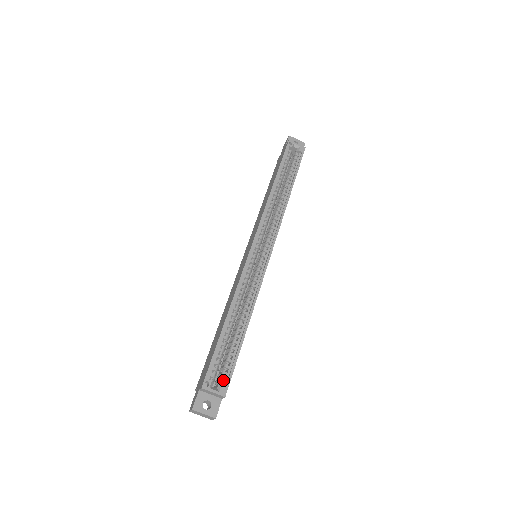
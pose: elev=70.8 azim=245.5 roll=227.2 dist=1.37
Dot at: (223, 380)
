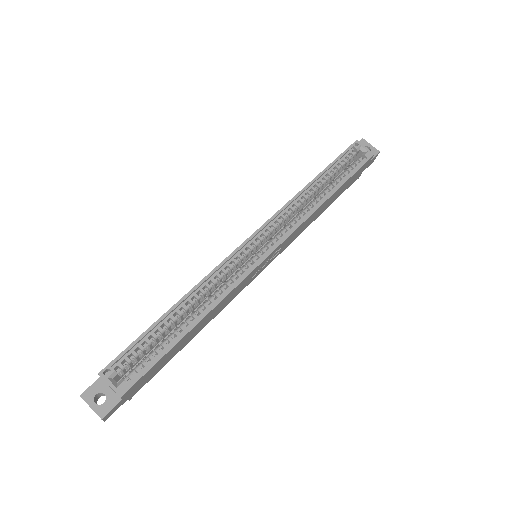
Dot at: (130, 377)
